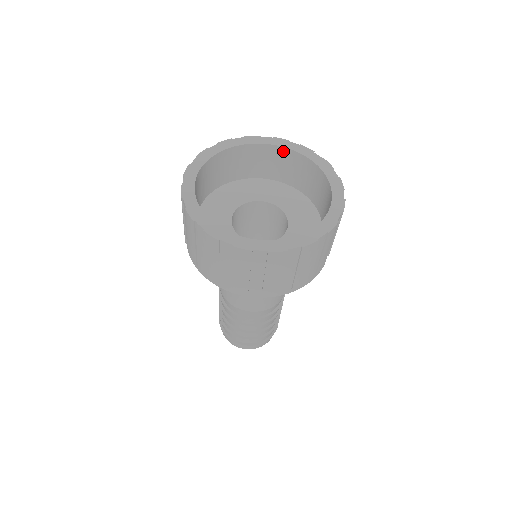
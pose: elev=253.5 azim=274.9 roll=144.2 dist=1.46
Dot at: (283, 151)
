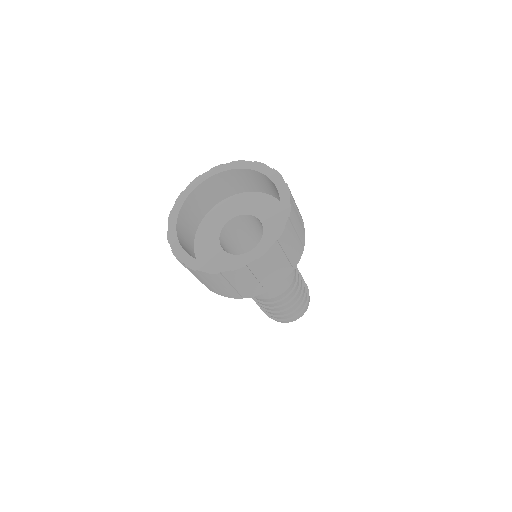
Dot at: (242, 171)
